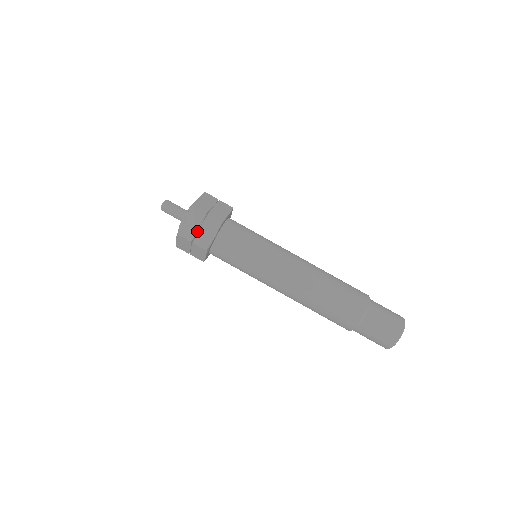
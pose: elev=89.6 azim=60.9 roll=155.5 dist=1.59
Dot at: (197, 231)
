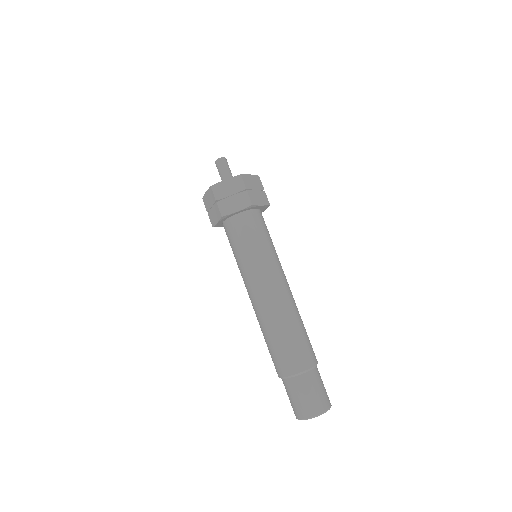
Dot at: (227, 196)
